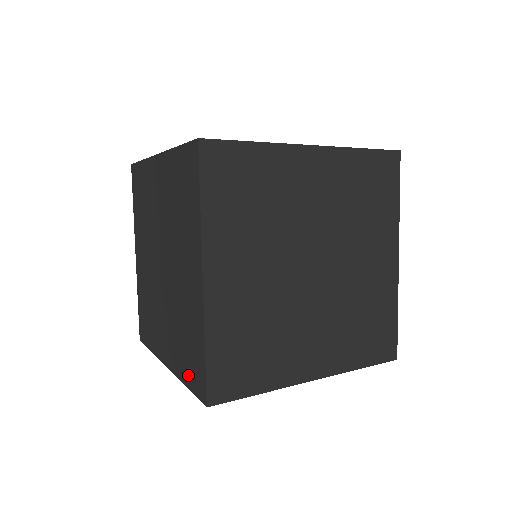
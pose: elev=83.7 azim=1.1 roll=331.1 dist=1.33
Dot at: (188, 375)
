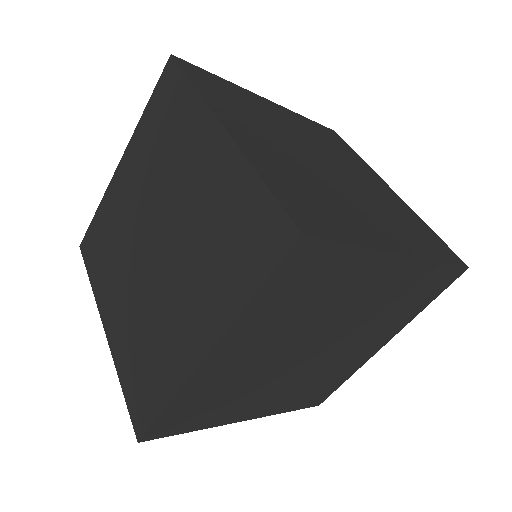
Dot at: (130, 385)
